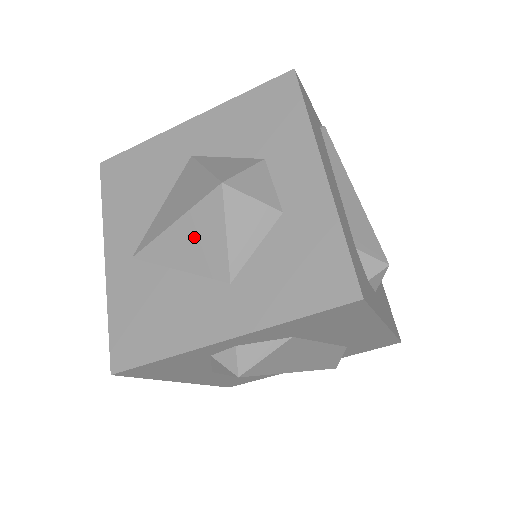
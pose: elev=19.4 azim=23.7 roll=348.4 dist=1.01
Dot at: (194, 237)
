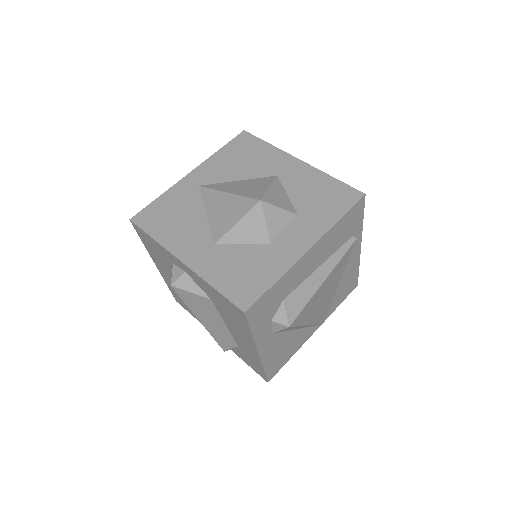
Dot at: (227, 208)
